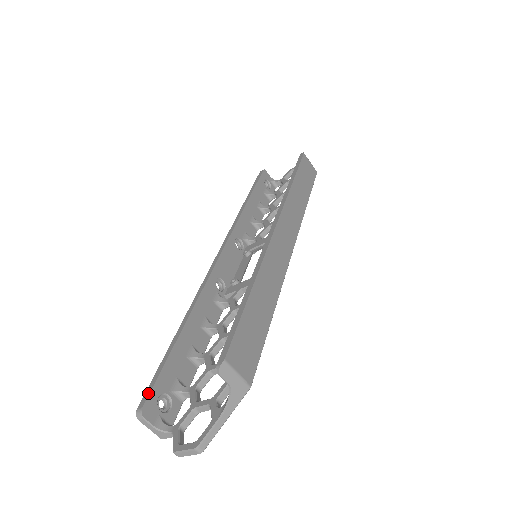
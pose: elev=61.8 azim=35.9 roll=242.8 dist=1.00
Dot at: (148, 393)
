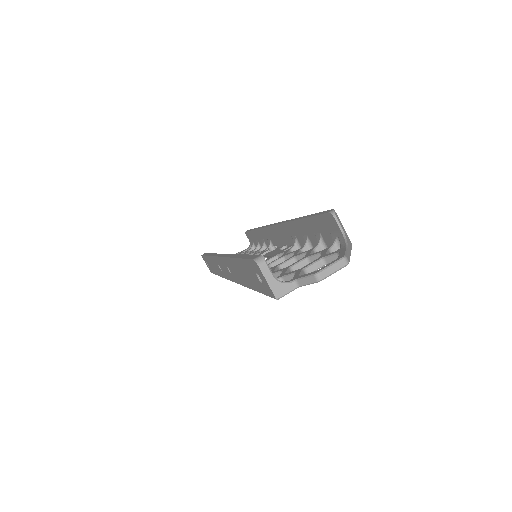
Dot at: (255, 255)
